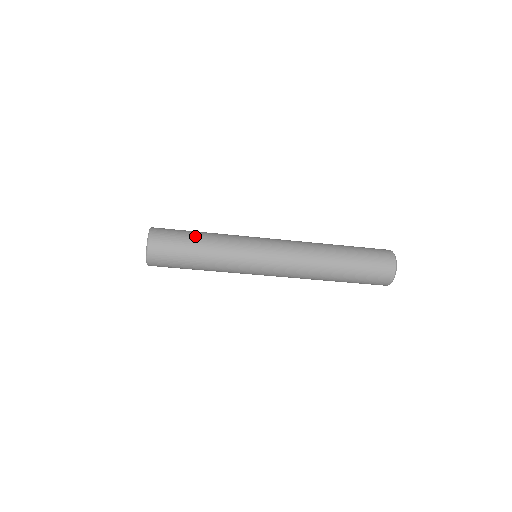
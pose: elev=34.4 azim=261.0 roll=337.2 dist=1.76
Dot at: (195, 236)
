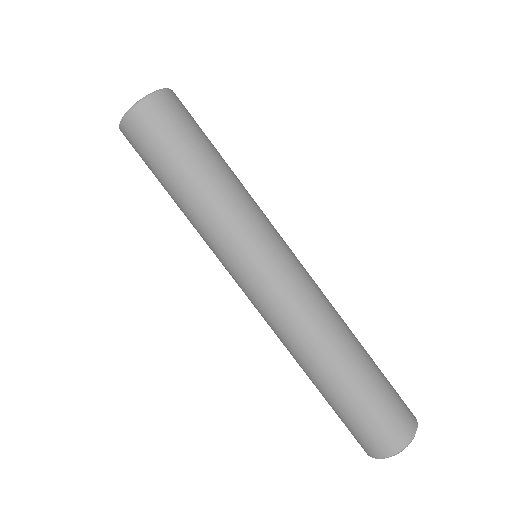
Dot at: (208, 154)
